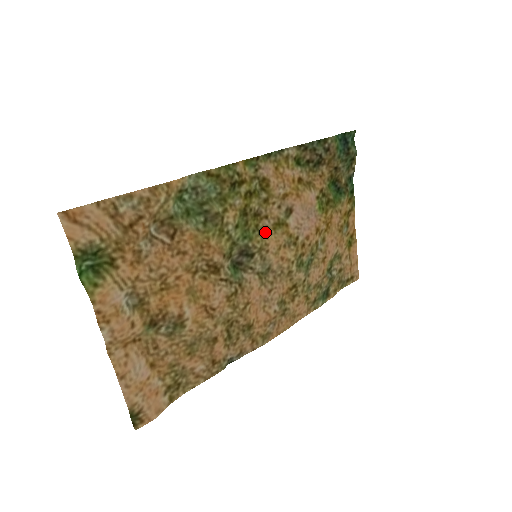
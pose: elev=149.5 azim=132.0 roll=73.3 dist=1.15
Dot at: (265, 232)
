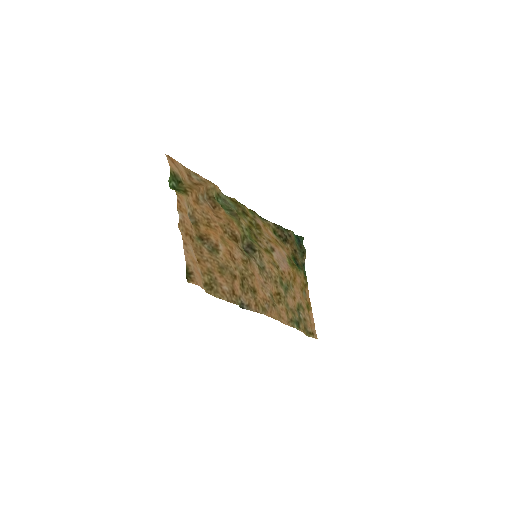
Dot at: (261, 247)
